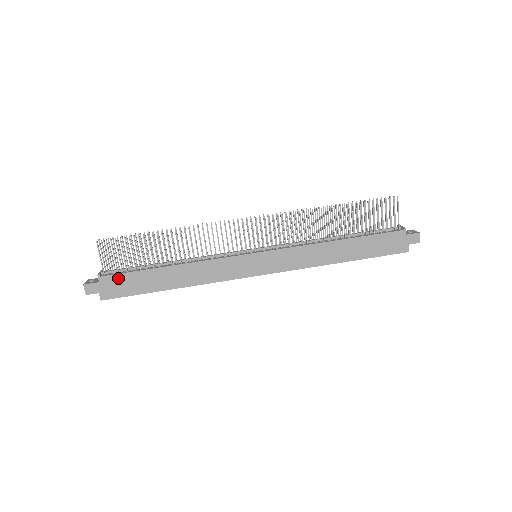
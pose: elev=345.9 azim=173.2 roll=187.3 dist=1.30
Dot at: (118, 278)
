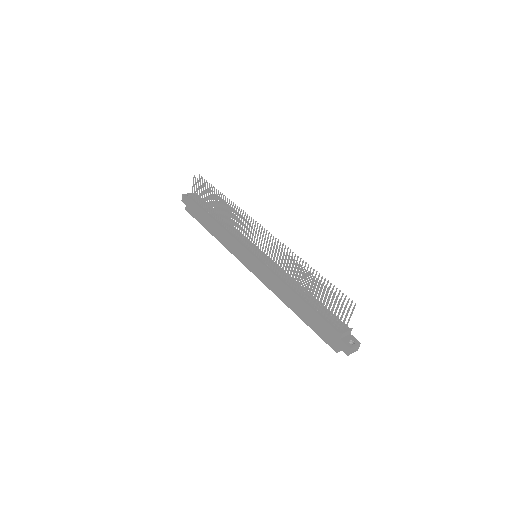
Dot at: (194, 204)
